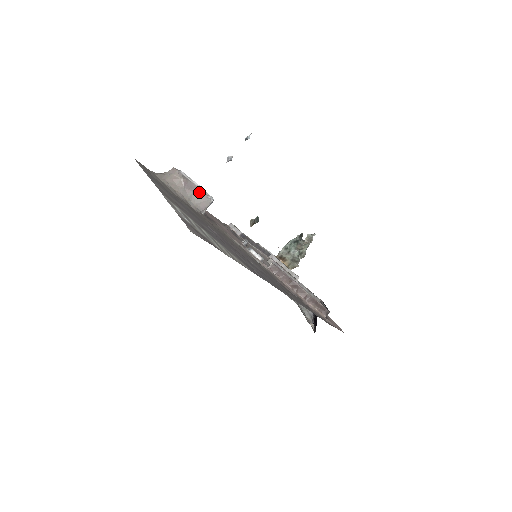
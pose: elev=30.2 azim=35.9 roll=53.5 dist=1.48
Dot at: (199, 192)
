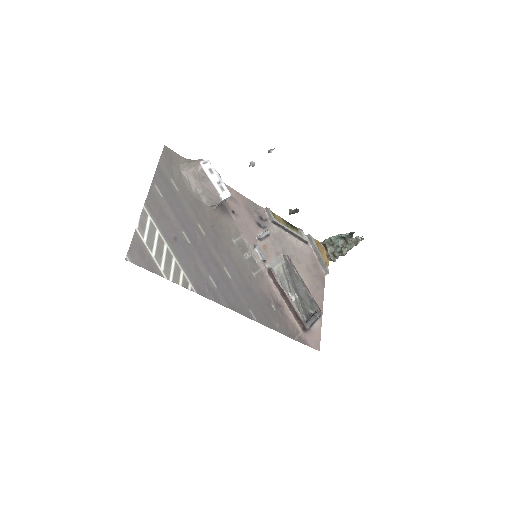
Dot at: (212, 190)
